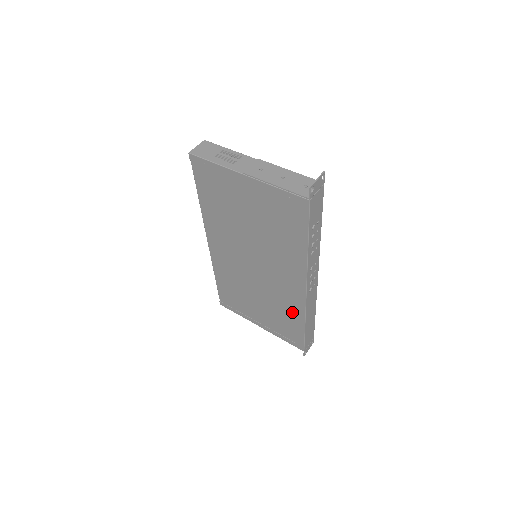
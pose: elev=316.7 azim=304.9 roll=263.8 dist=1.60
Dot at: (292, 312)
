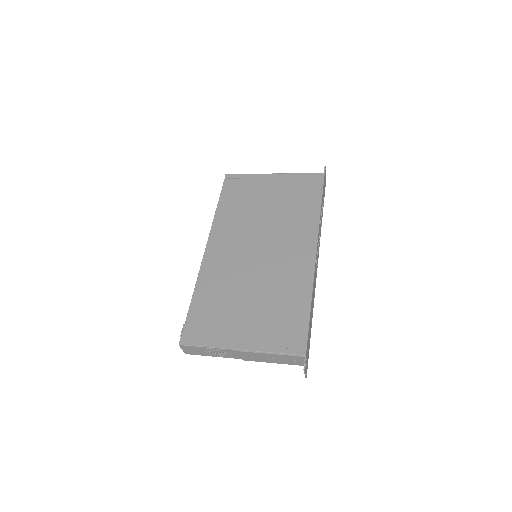
Dot at: (296, 291)
